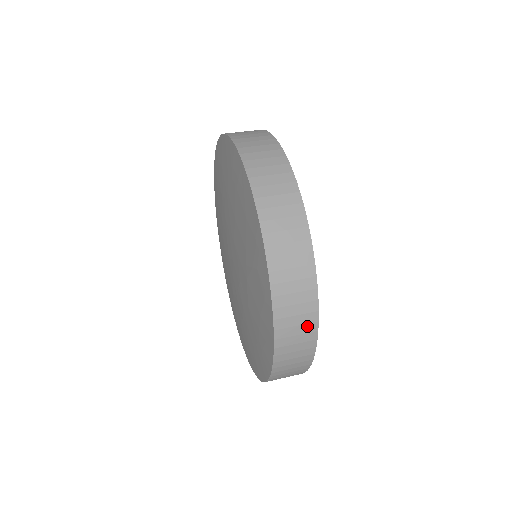
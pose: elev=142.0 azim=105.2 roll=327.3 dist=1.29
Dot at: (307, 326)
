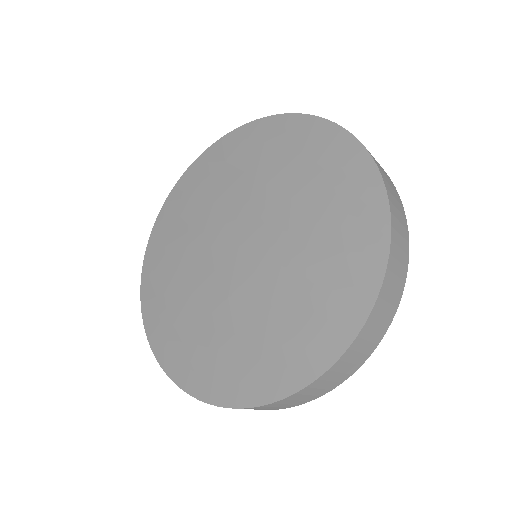
Dot at: occluded
